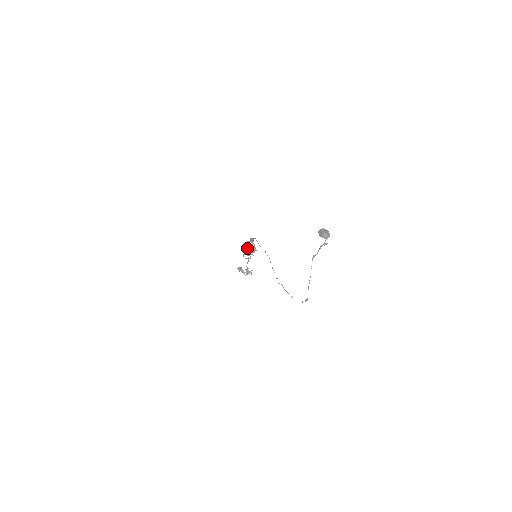
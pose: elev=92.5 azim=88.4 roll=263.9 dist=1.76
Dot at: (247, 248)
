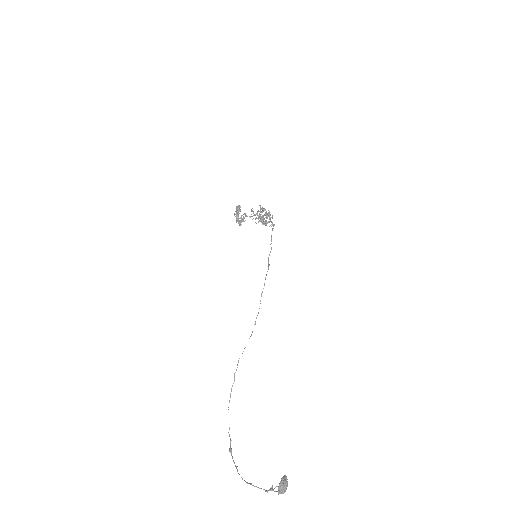
Dot at: (261, 219)
